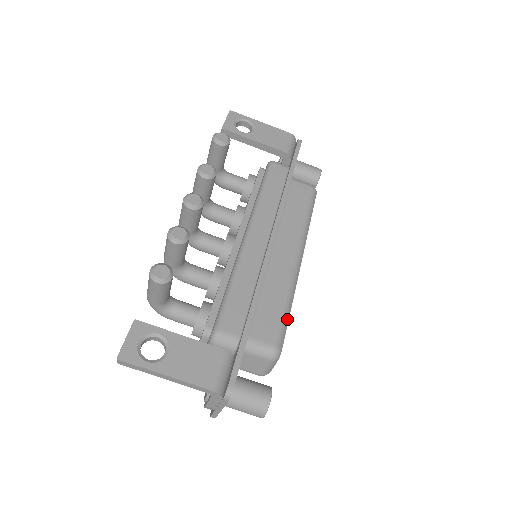
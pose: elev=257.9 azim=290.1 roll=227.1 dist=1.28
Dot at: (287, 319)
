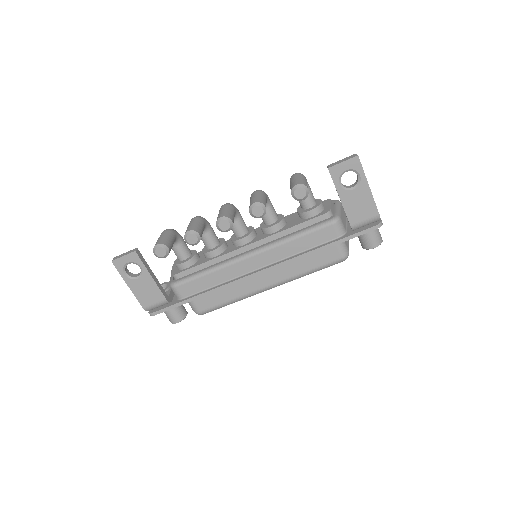
Dot at: (223, 306)
